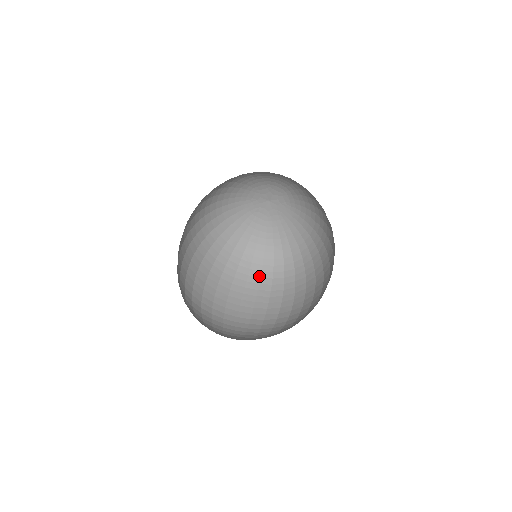
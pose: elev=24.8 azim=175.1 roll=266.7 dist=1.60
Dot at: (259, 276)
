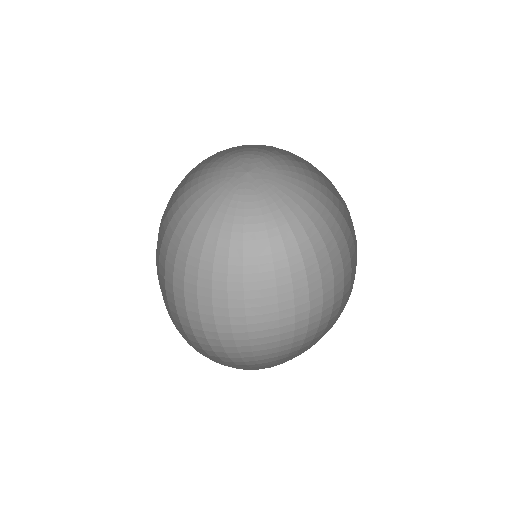
Dot at: (271, 261)
